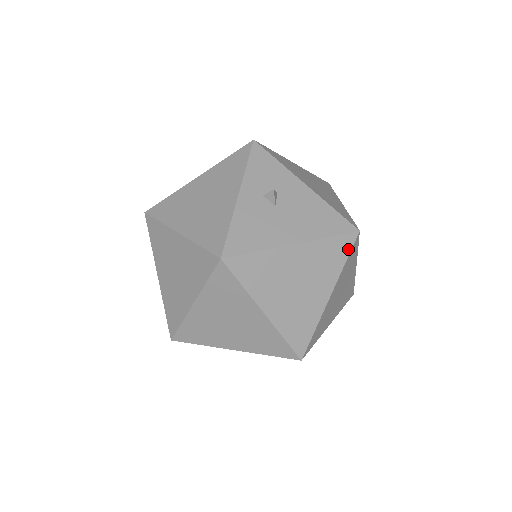
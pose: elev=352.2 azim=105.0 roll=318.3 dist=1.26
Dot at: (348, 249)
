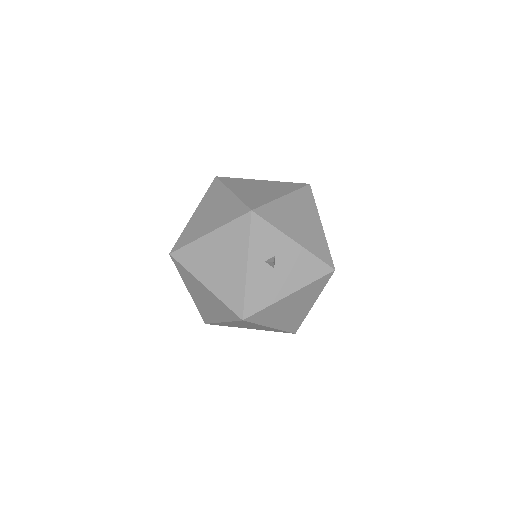
Dot at: (327, 281)
